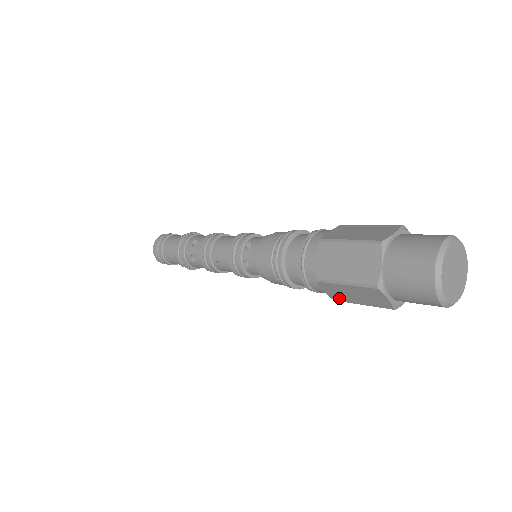
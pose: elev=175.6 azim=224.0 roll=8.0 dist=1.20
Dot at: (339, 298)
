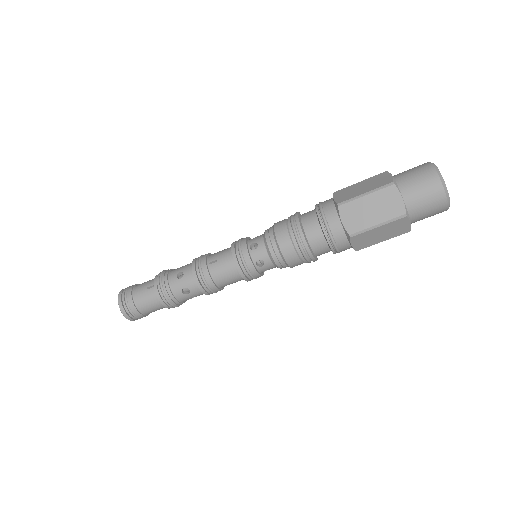
Dot at: (355, 226)
